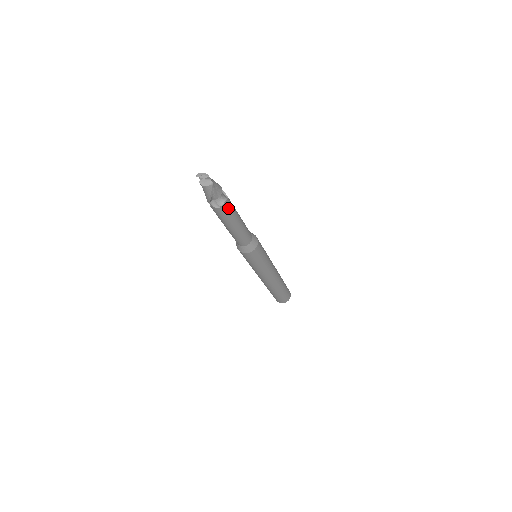
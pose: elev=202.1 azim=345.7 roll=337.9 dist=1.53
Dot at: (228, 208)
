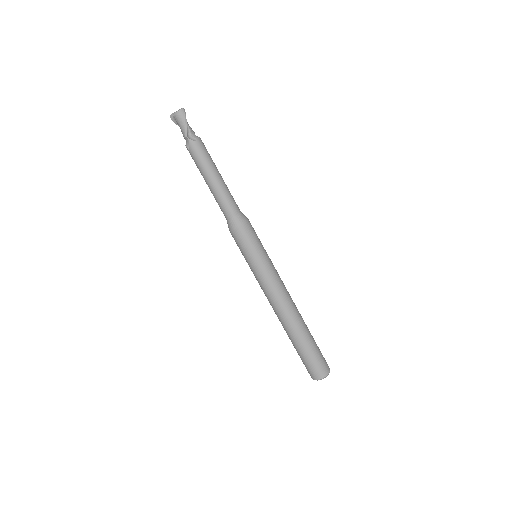
Dot at: (204, 147)
